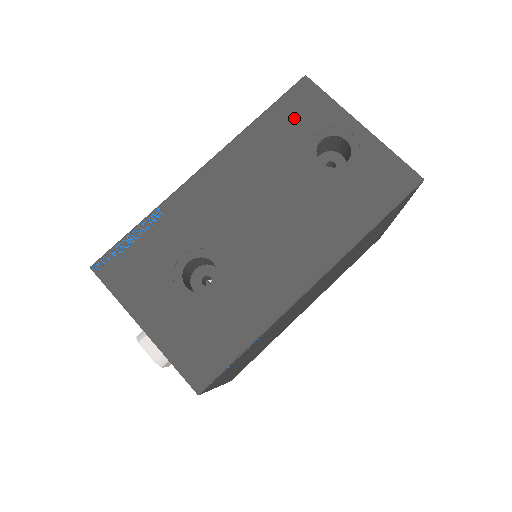
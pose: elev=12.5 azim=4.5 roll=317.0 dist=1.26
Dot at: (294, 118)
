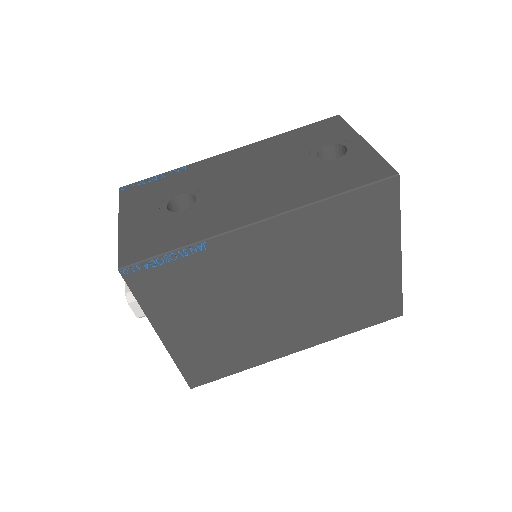
Dot at: (314, 133)
